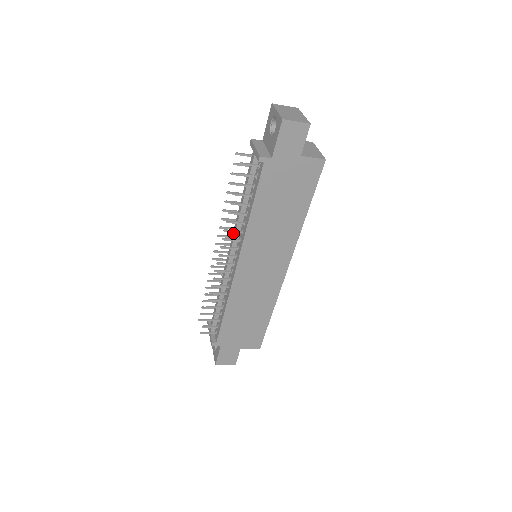
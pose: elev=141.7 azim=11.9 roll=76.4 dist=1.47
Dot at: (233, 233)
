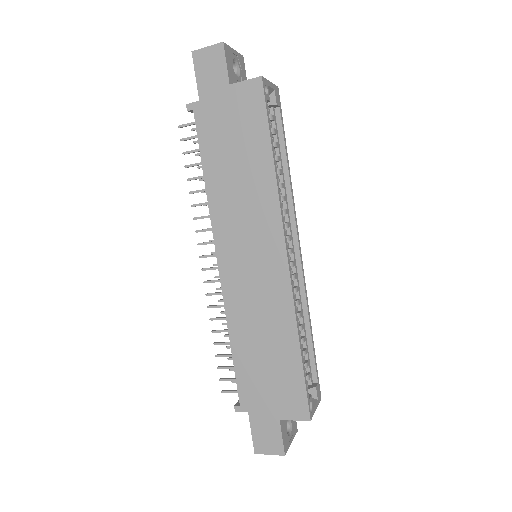
Dot at: occluded
